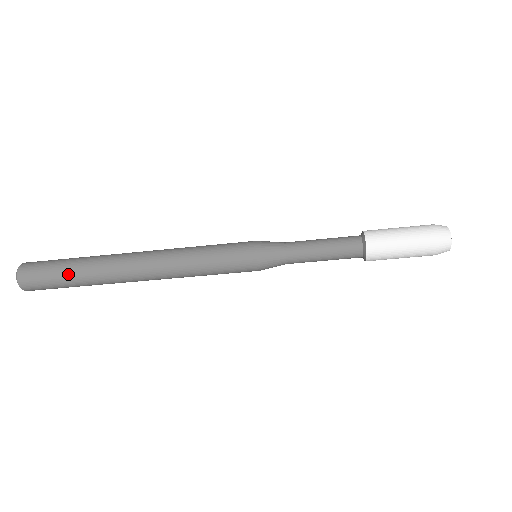
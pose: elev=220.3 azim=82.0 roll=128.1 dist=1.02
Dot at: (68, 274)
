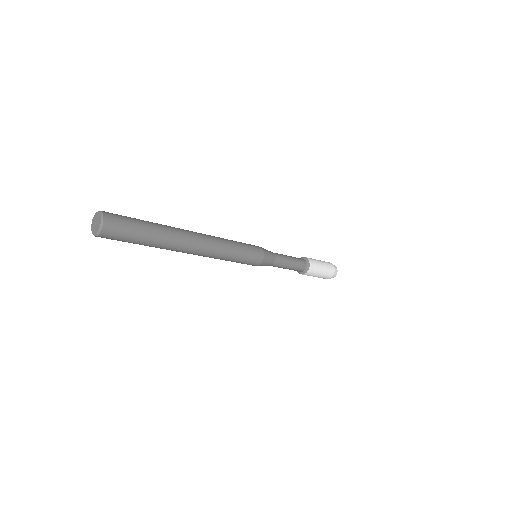
Dot at: occluded
